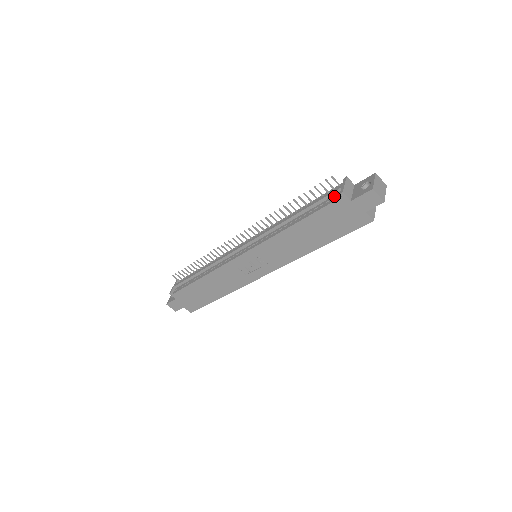
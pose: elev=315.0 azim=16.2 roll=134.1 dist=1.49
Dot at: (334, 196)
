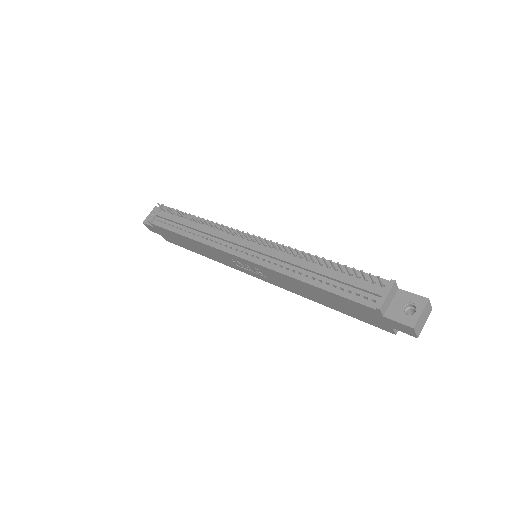
Dot at: (369, 295)
